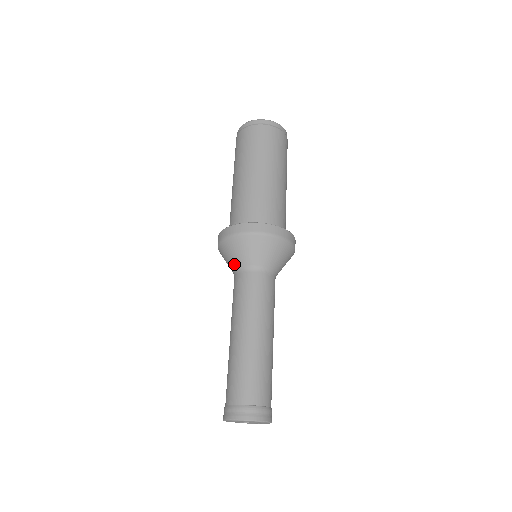
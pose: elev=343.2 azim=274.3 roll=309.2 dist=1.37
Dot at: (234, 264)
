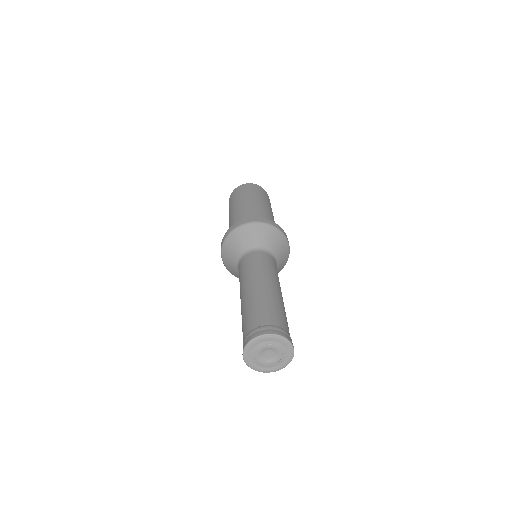
Dot at: (240, 251)
